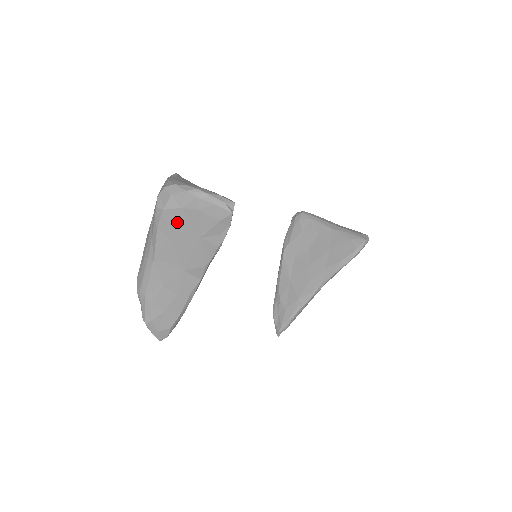
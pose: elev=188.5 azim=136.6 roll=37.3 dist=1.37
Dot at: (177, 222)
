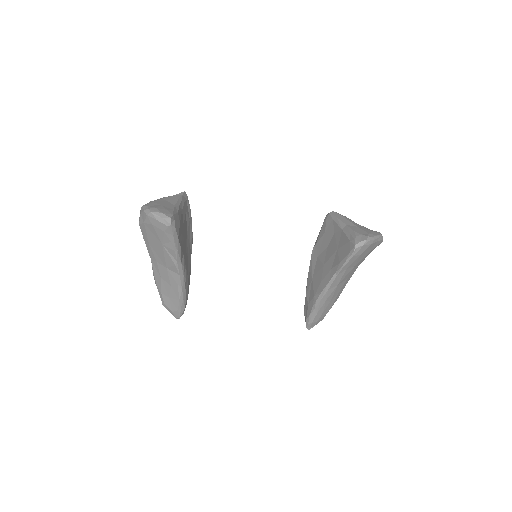
Dot at: (147, 233)
